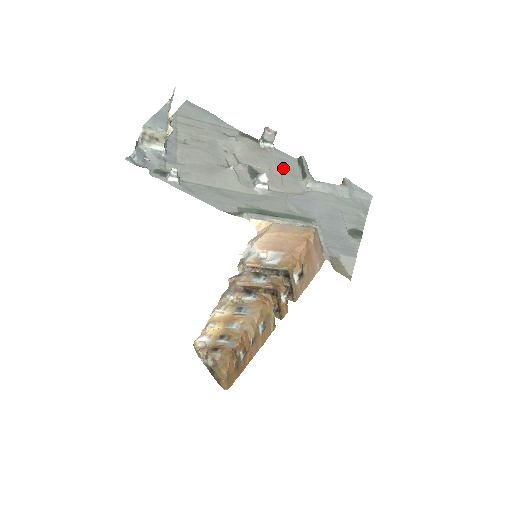
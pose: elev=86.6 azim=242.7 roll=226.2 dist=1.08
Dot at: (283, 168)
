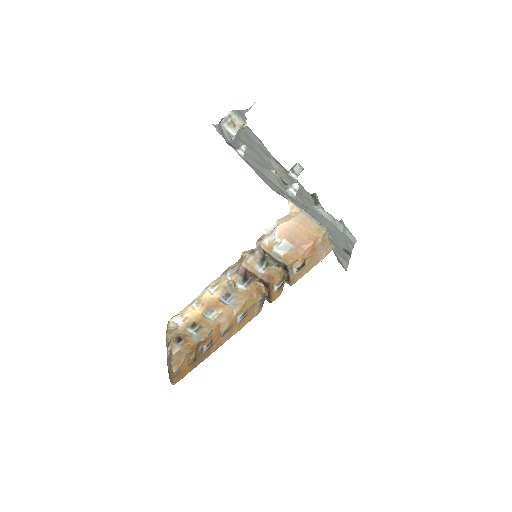
Dot at: (303, 193)
